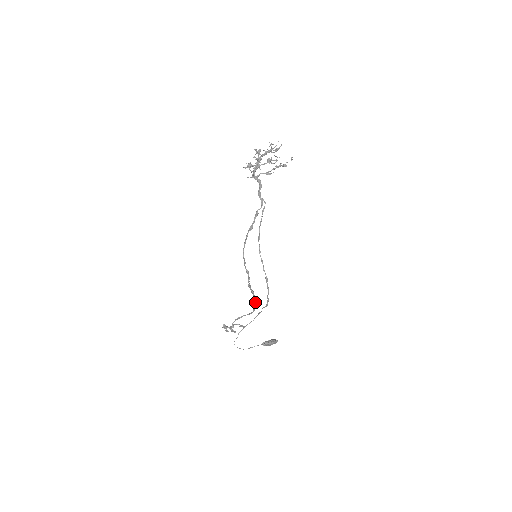
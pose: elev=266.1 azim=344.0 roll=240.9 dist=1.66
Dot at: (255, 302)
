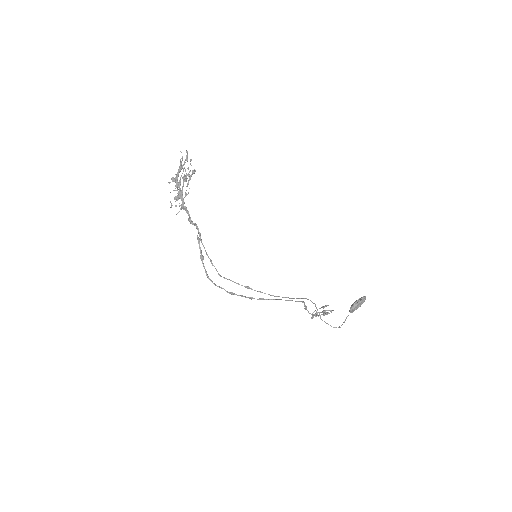
Dot at: occluded
